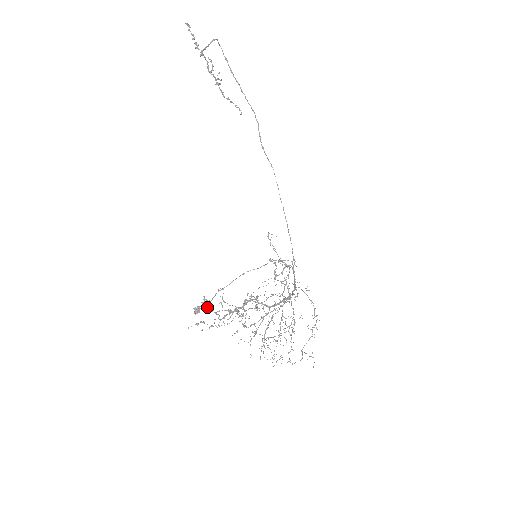
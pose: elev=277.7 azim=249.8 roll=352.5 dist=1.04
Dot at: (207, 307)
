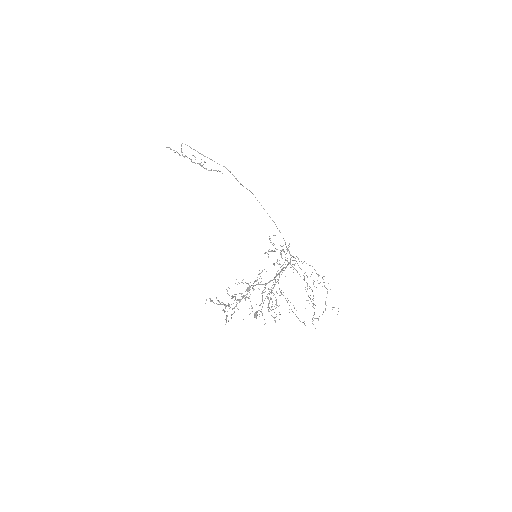
Dot at: occluded
